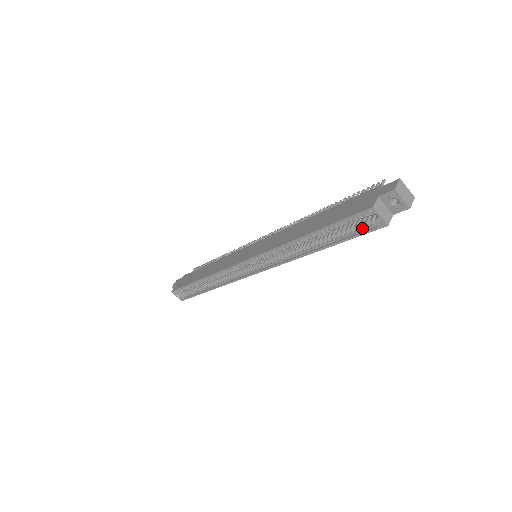
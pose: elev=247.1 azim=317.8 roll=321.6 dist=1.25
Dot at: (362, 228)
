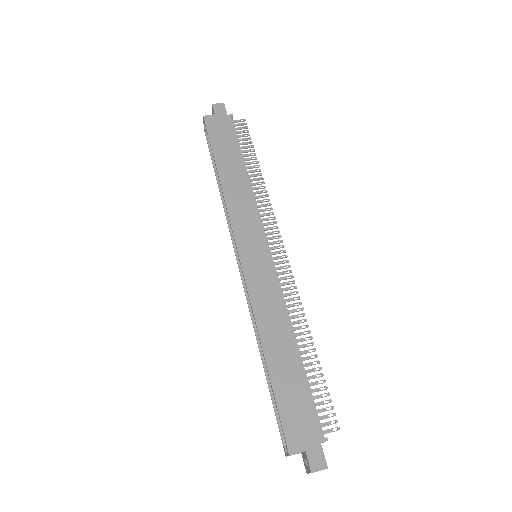
Dot at: occluded
